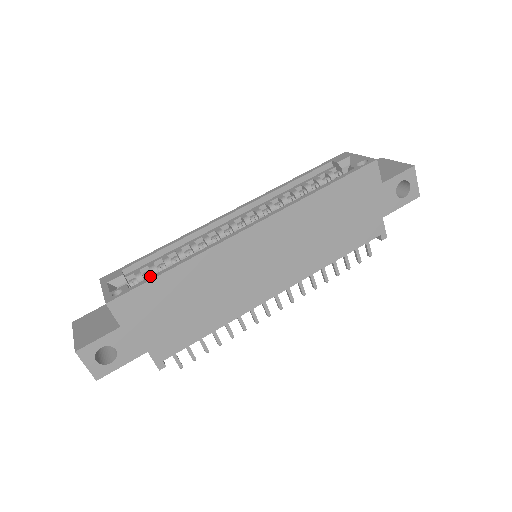
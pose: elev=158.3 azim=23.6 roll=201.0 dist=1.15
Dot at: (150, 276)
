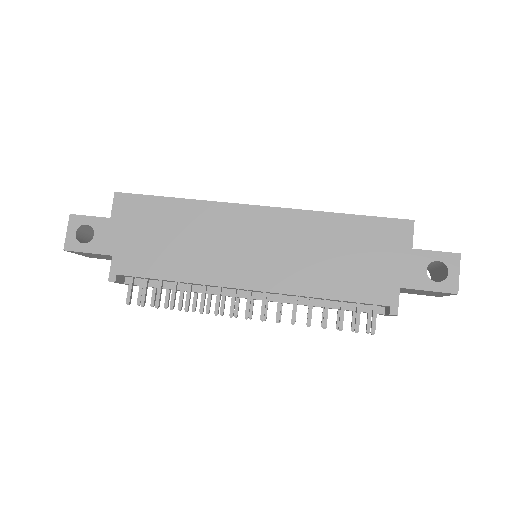
Dot at: occluded
